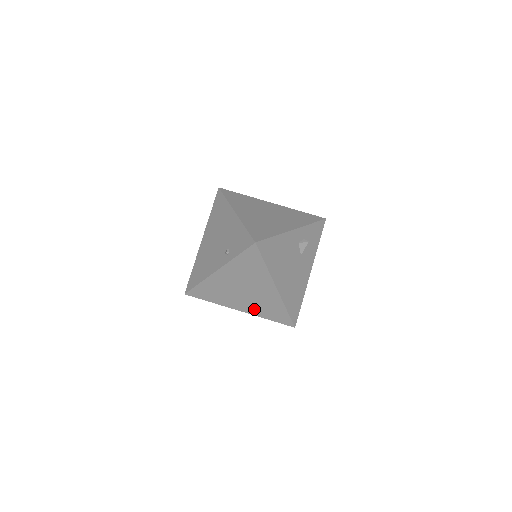
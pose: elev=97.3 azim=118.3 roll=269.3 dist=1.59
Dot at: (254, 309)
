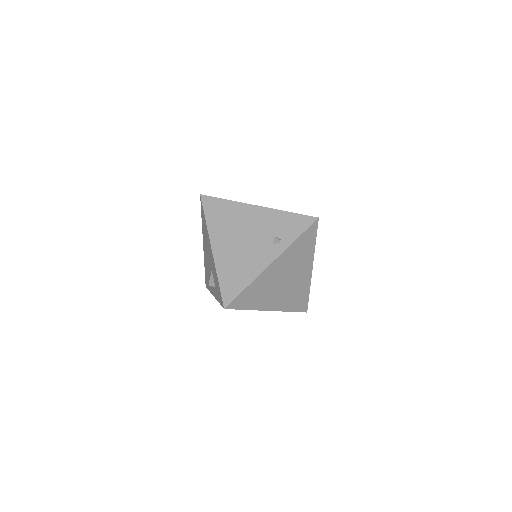
Dot at: (284, 303)
